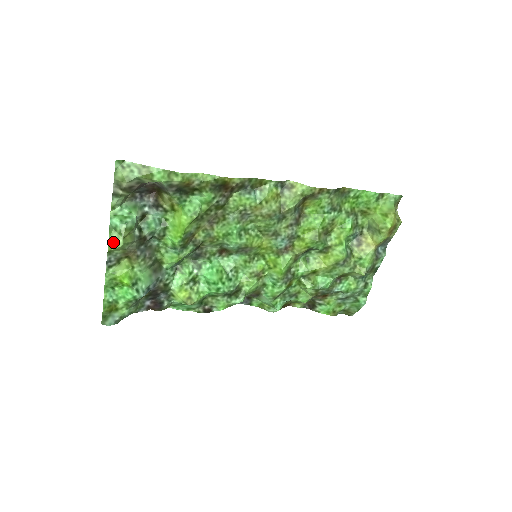
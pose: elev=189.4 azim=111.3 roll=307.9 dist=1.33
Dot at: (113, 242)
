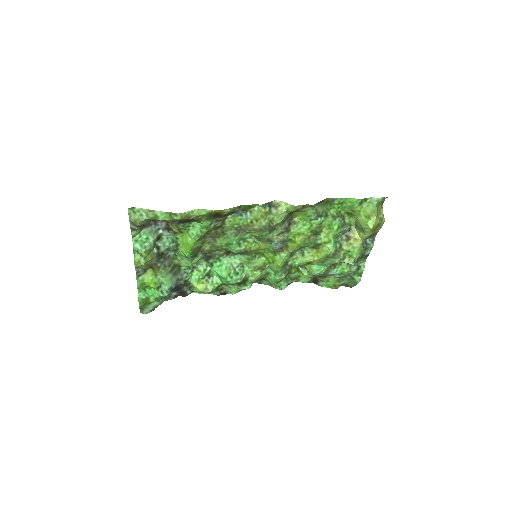
Dot at: (137, 262)
